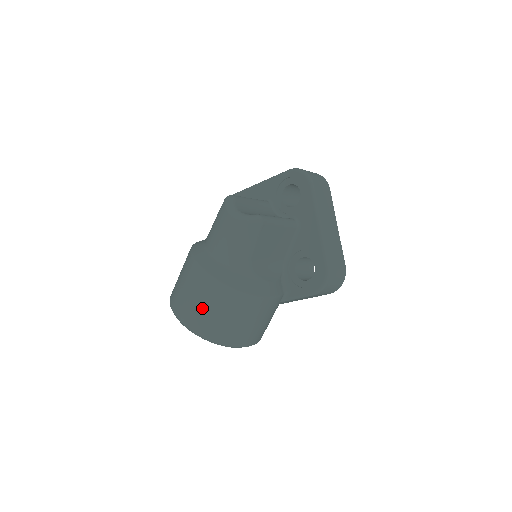
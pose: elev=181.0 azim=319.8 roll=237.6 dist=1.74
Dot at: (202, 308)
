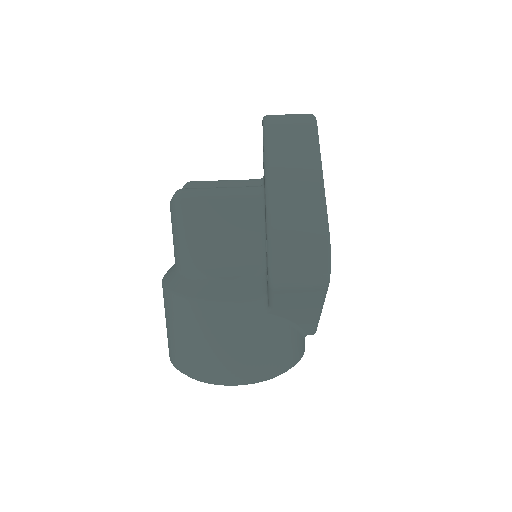
Dot at: (167, 327)
